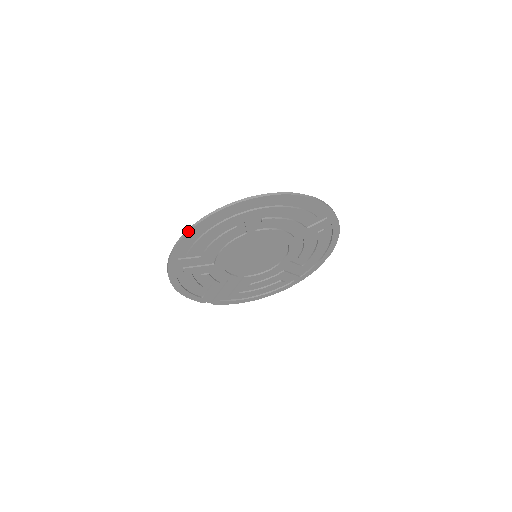
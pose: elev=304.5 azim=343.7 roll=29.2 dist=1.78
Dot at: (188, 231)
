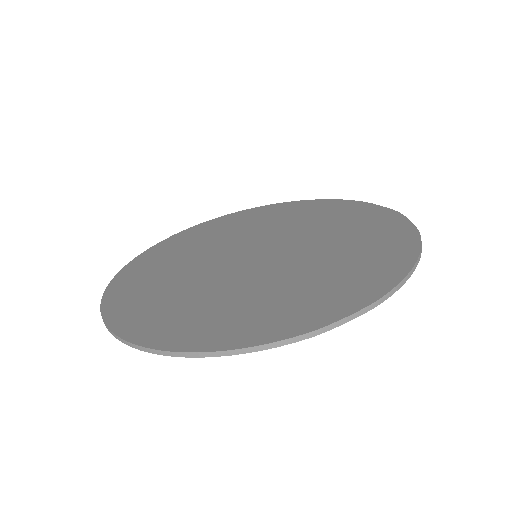
Dot at: occluded
